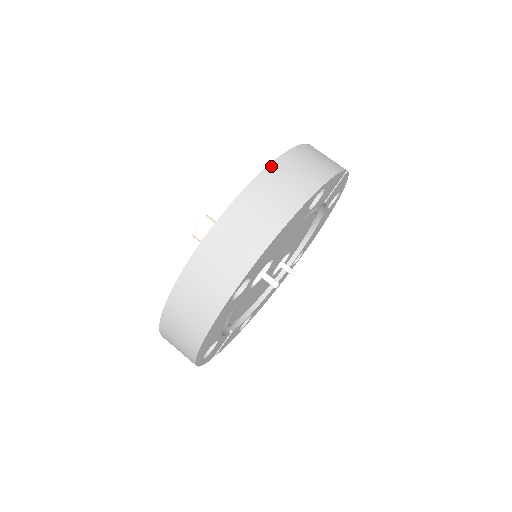
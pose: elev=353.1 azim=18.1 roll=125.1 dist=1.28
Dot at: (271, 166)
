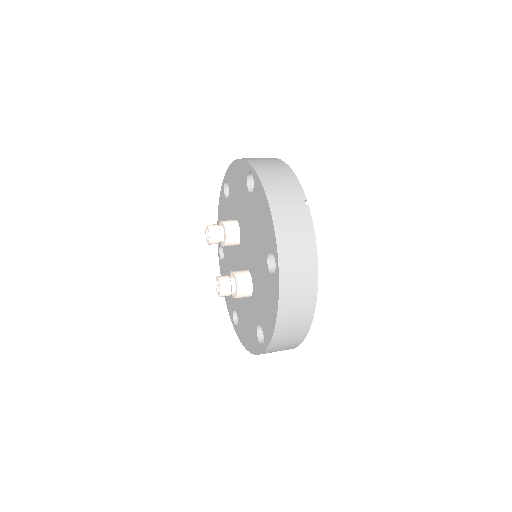
Dot at: (281, 288)
